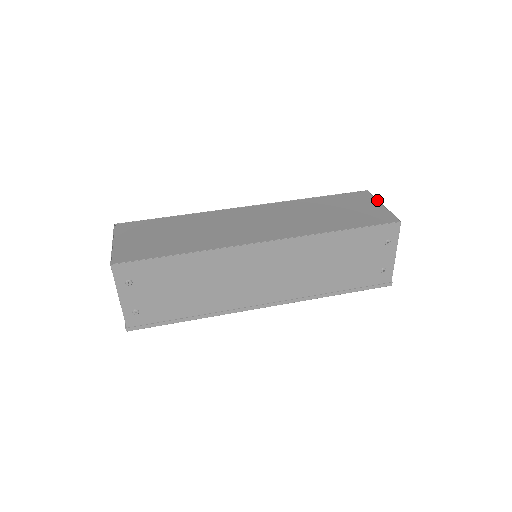
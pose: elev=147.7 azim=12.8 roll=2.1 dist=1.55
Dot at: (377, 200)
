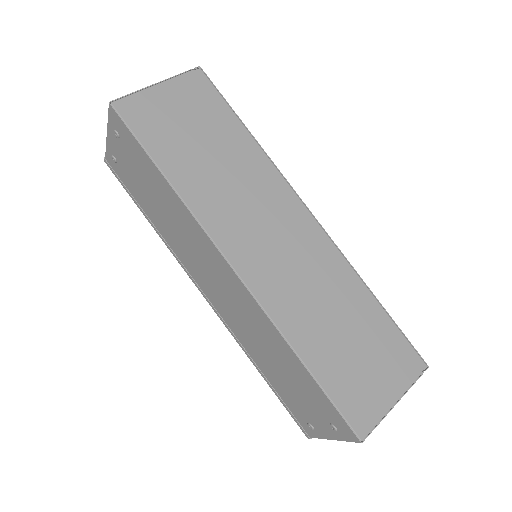
Dot at: (406, 390)
